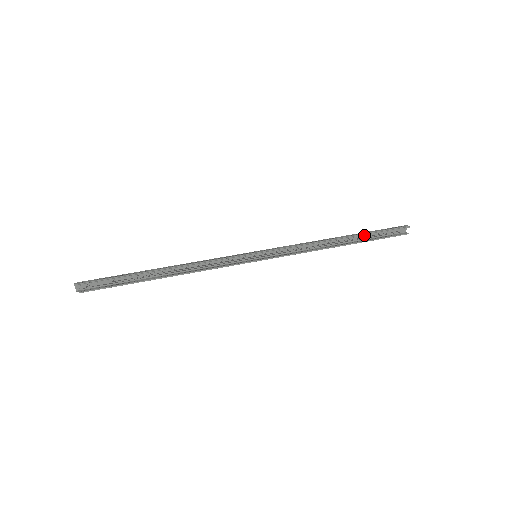
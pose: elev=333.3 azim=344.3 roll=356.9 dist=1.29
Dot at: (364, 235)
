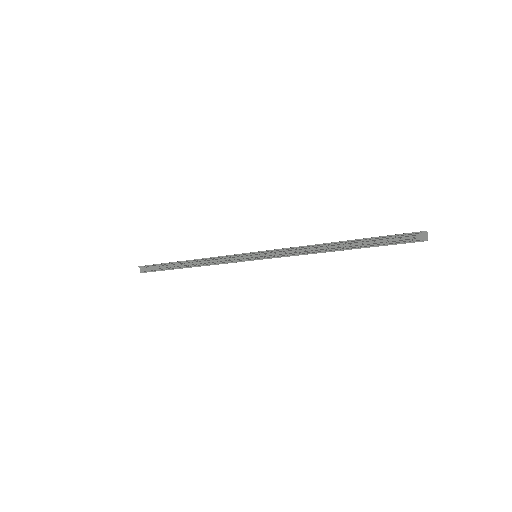
Dot at: (363, 239)
